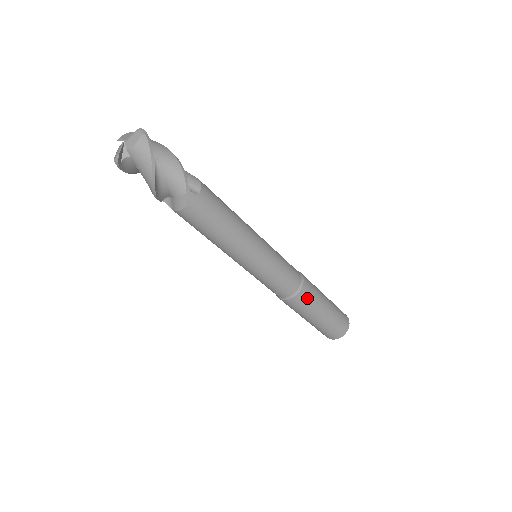
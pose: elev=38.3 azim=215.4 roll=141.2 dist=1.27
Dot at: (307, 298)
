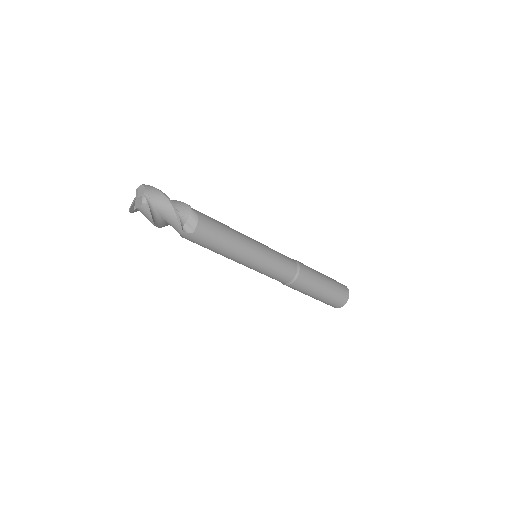
Dot at: (299, 287)
